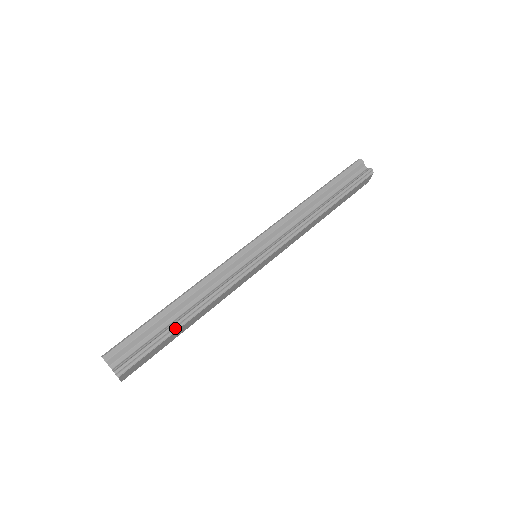
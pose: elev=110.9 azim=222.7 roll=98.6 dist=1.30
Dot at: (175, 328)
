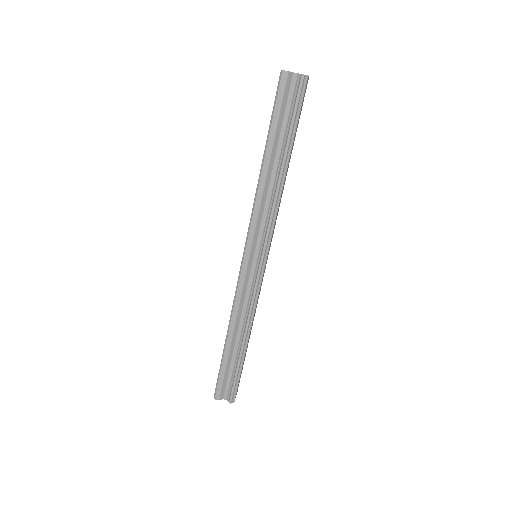
Dot at: (242, 356)
